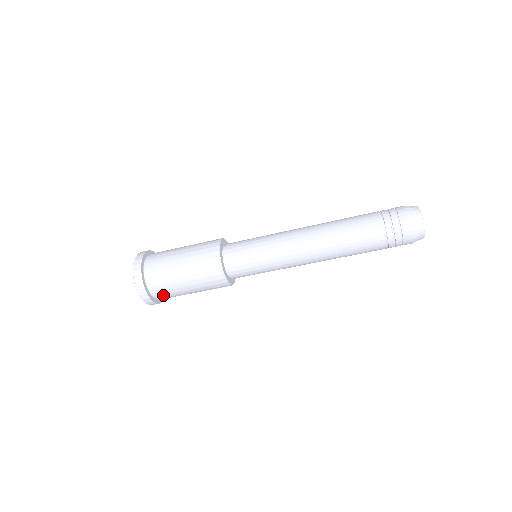
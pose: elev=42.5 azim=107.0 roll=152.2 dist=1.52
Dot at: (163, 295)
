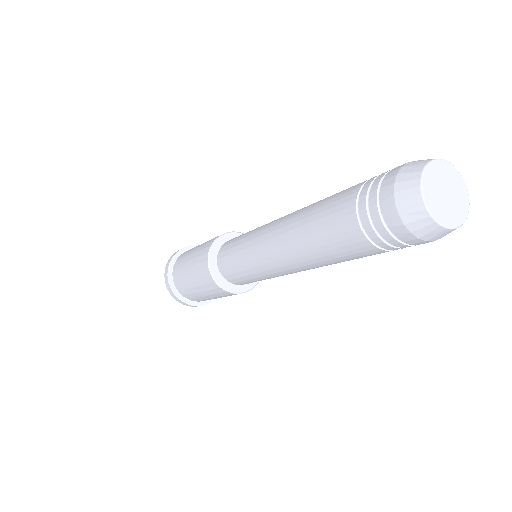
Dot at: occluded
